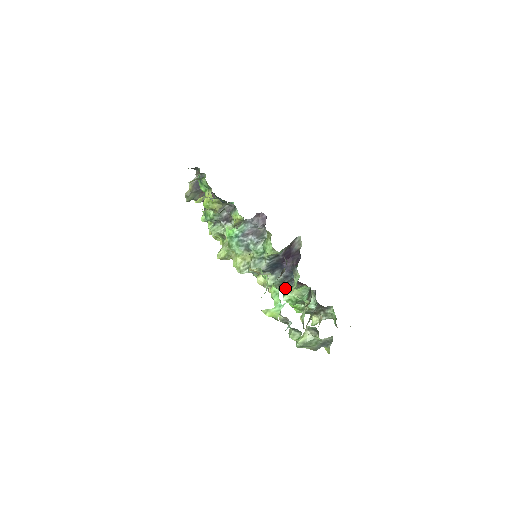
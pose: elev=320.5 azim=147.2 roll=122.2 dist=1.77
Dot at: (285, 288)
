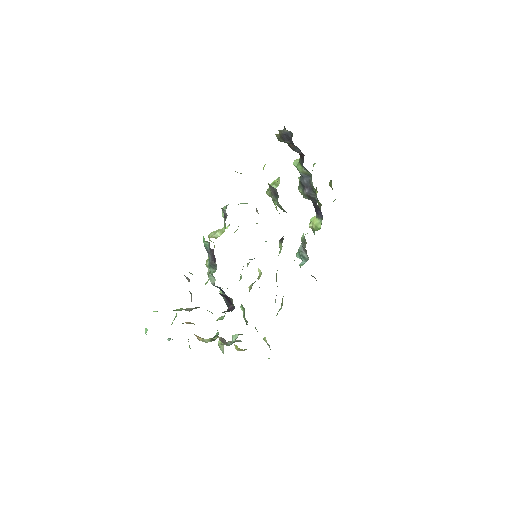
Dot at: occluded
